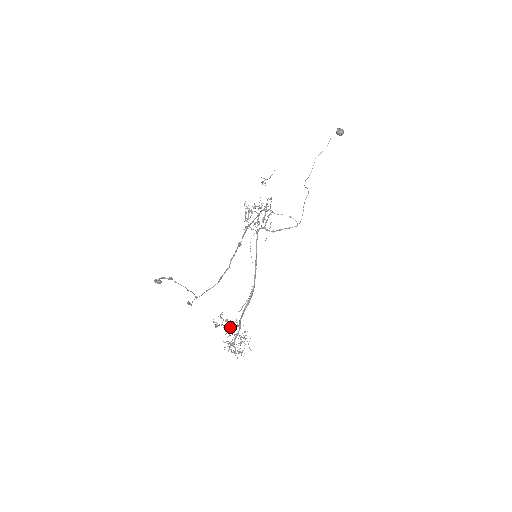
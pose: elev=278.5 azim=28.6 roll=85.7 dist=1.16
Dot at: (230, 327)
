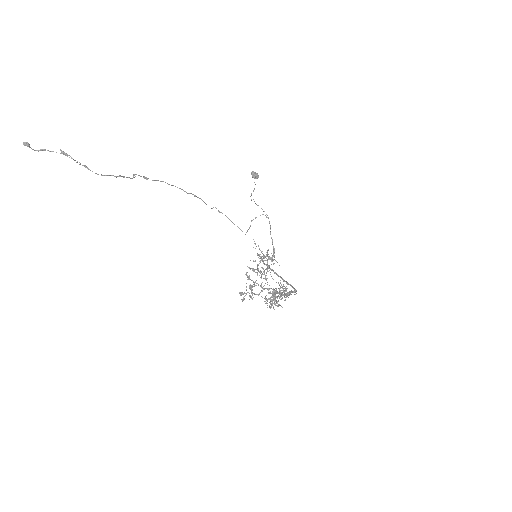
Dot at: (271, 301)
